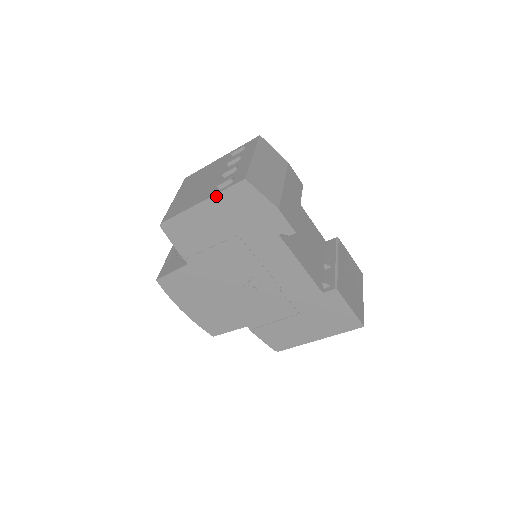
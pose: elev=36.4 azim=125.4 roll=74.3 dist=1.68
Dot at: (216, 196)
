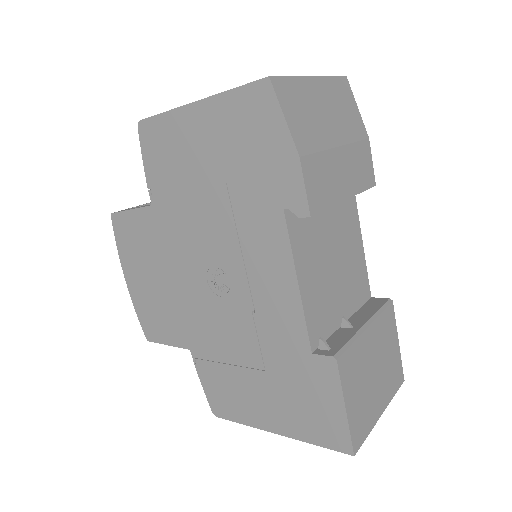
Dot at: (219, 97)
